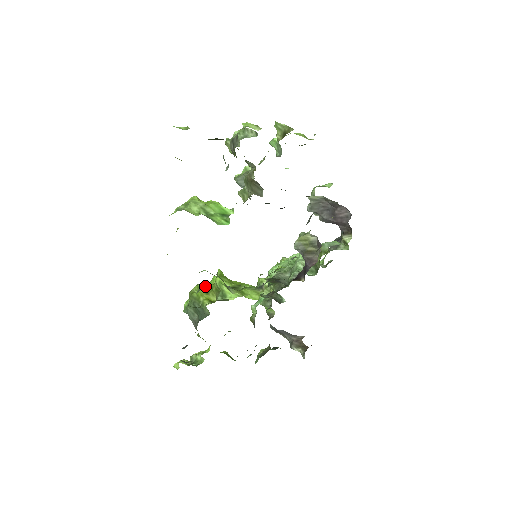
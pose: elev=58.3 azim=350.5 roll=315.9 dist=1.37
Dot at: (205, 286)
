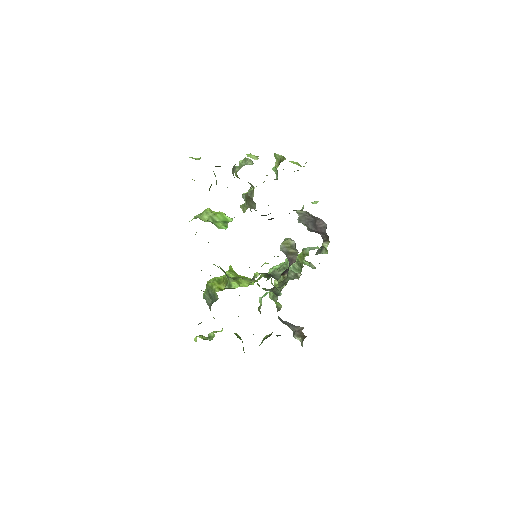
Dot at: (219, 278)
